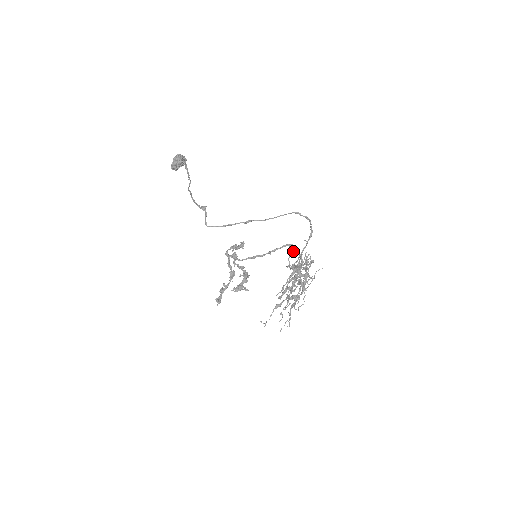
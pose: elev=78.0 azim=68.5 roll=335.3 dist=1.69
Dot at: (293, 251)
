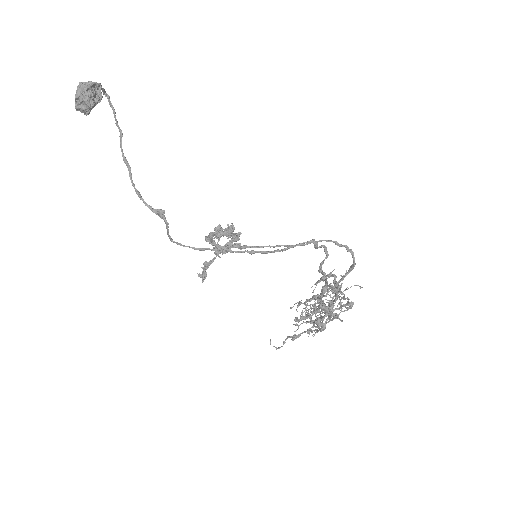
Dot at: occluded
